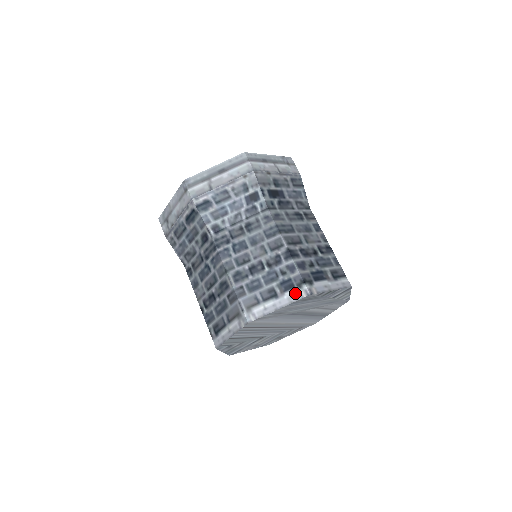
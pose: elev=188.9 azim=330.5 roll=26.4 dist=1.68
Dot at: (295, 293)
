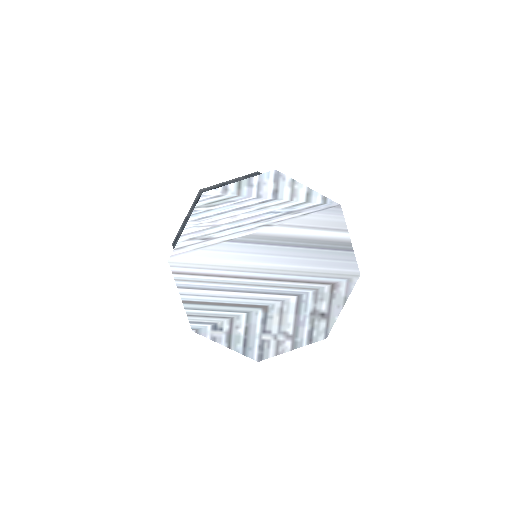
Dot at: occluded
